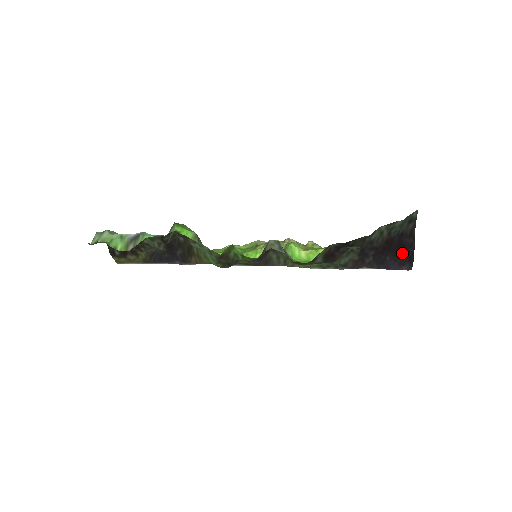
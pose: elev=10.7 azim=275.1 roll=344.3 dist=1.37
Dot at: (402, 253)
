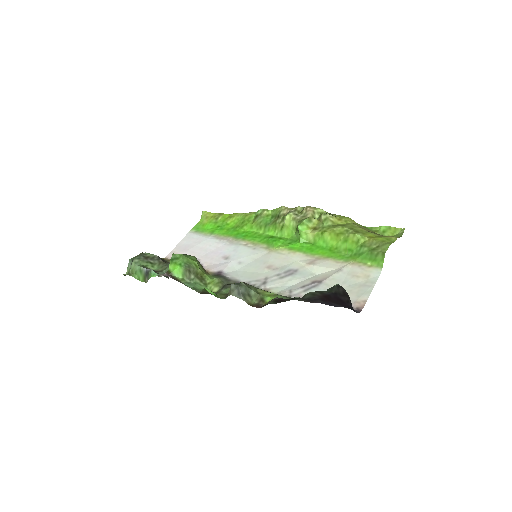
Dot at: (343, 304)
